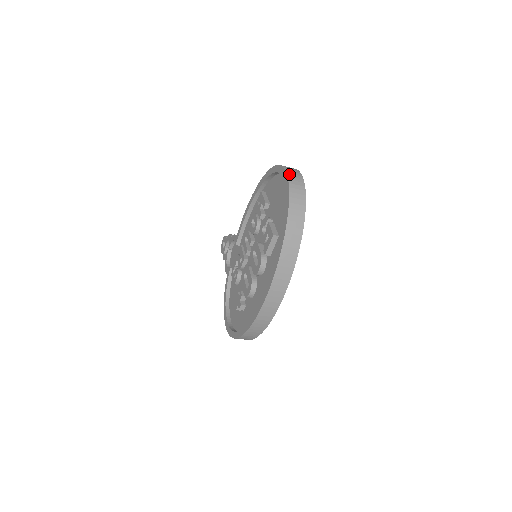
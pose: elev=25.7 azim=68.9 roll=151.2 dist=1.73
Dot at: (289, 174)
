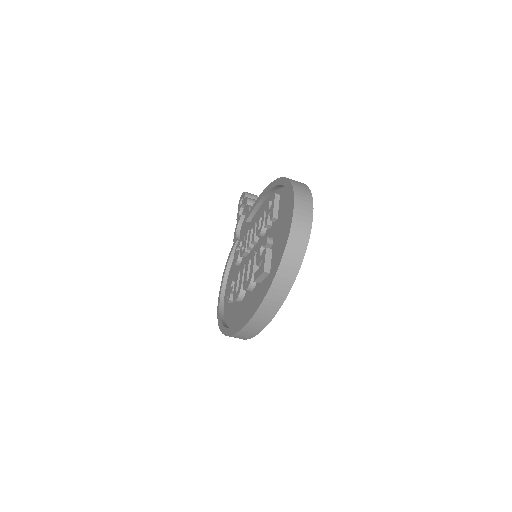
Dot at: (296, 215)
